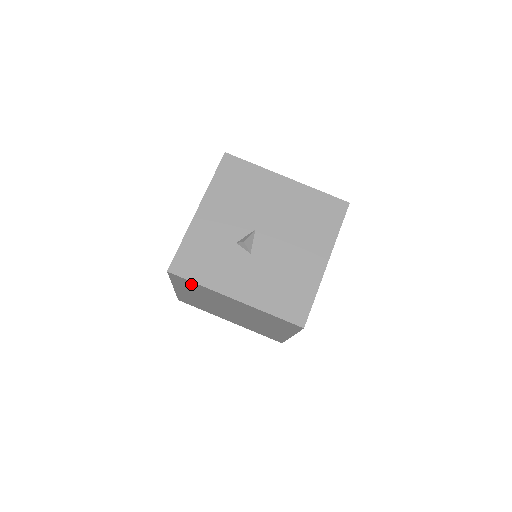
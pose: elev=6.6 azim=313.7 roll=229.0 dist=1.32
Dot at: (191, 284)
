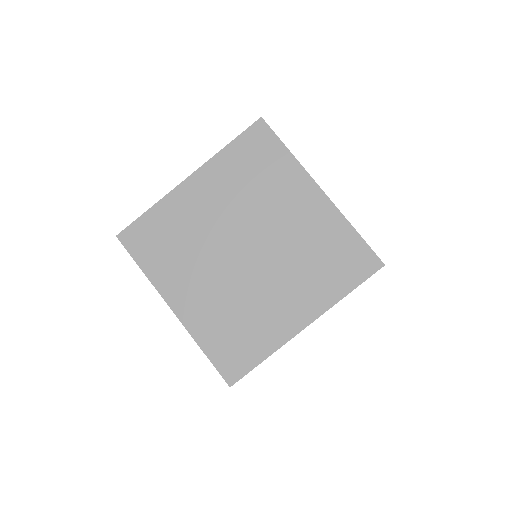
Dot at: (268, 152)
